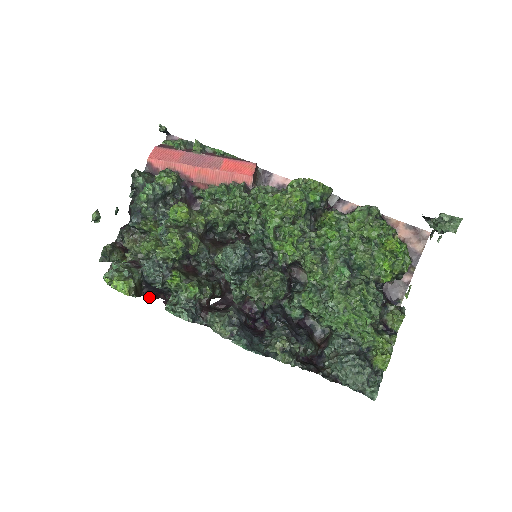
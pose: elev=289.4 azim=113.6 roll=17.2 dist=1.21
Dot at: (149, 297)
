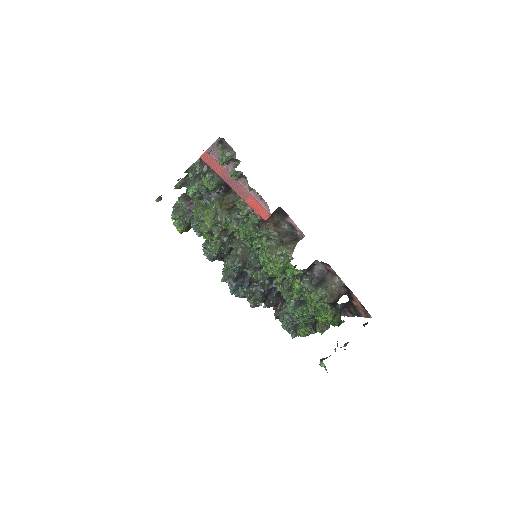
Dot at: occluded
